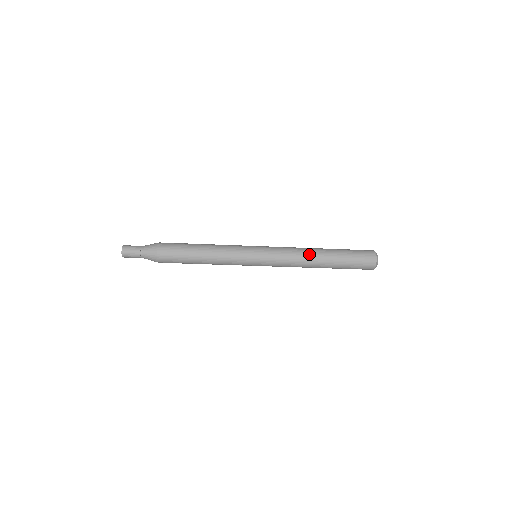
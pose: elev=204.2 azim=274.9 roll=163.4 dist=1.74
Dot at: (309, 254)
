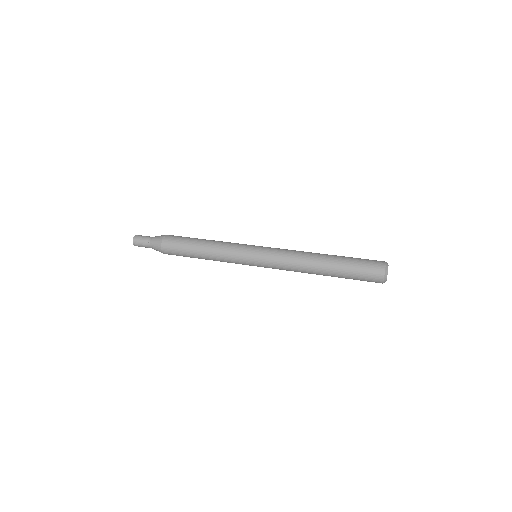
Dot at: (307, 264)
